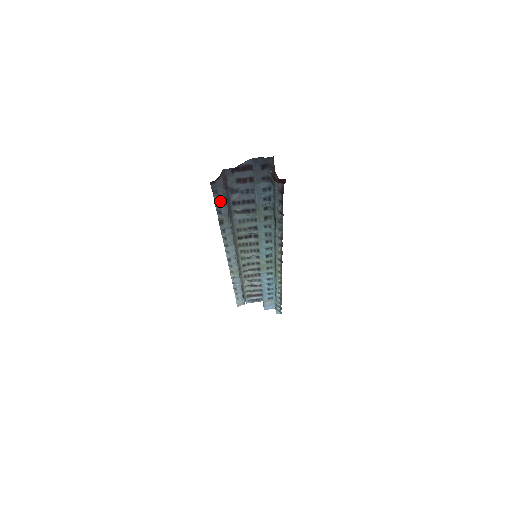
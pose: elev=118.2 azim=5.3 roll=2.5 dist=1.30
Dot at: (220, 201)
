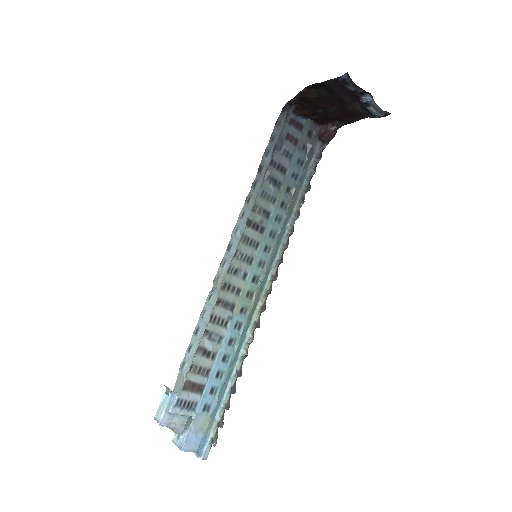
Dot at: (274, 139)
